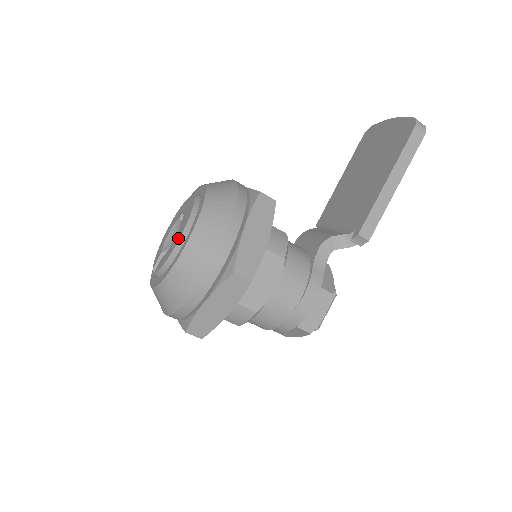
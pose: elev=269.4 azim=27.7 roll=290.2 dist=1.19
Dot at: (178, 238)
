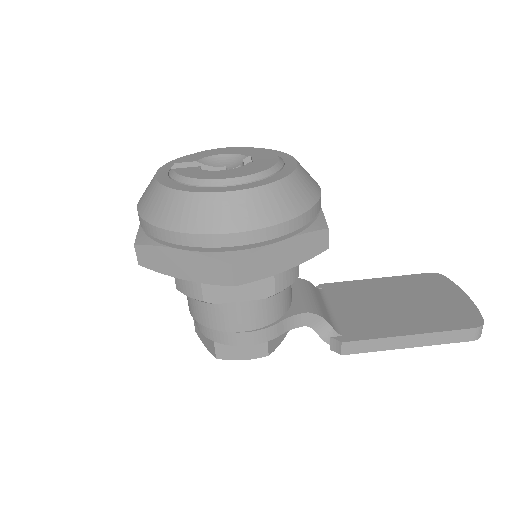
Dot at: (227, 176)
